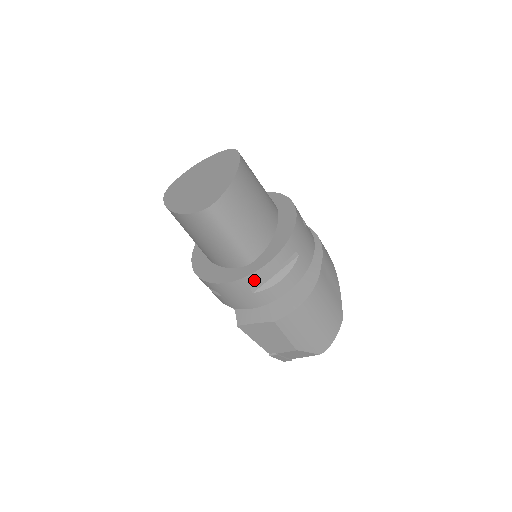
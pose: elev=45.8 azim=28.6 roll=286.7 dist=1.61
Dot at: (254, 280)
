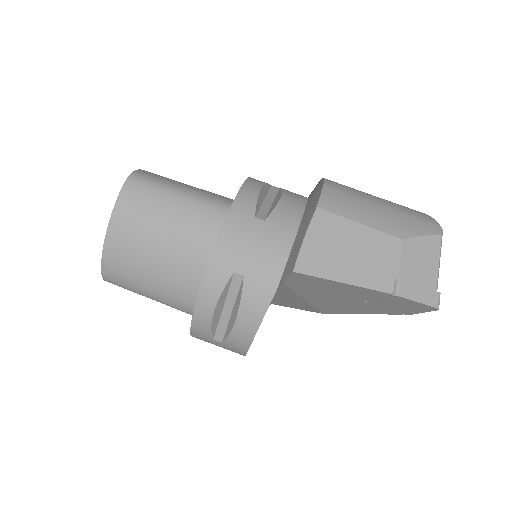
Dot at: (247, 203)
